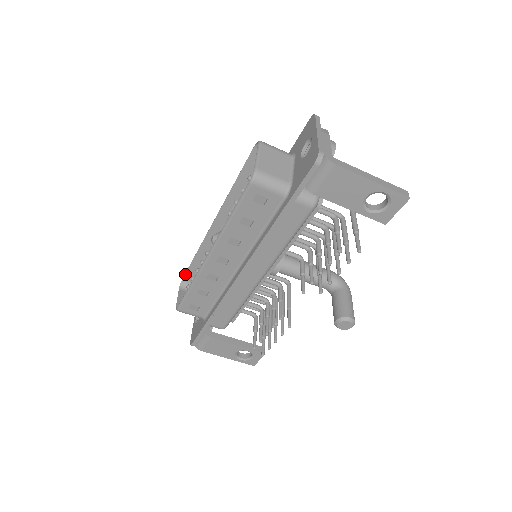
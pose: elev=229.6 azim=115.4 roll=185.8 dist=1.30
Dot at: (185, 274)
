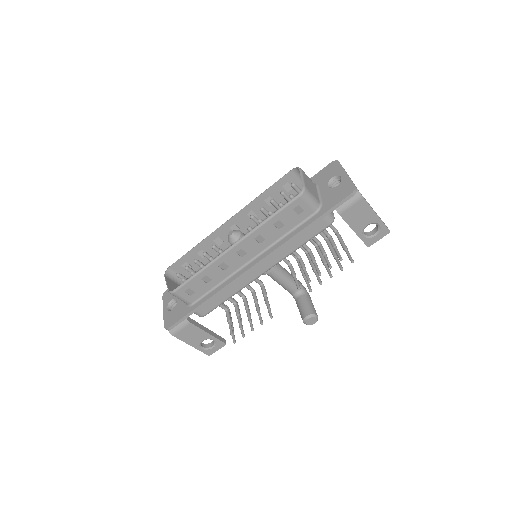
Dot at: (174, 263)
